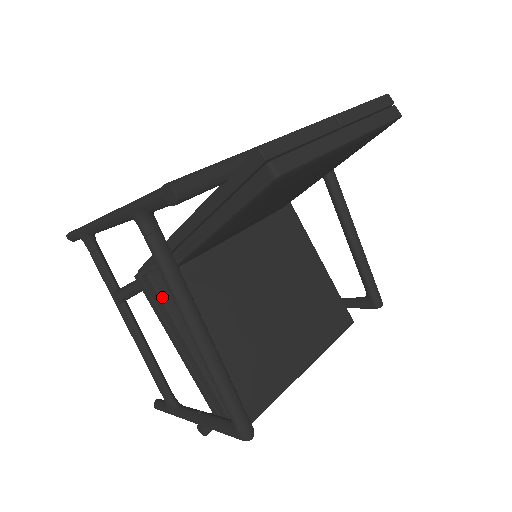
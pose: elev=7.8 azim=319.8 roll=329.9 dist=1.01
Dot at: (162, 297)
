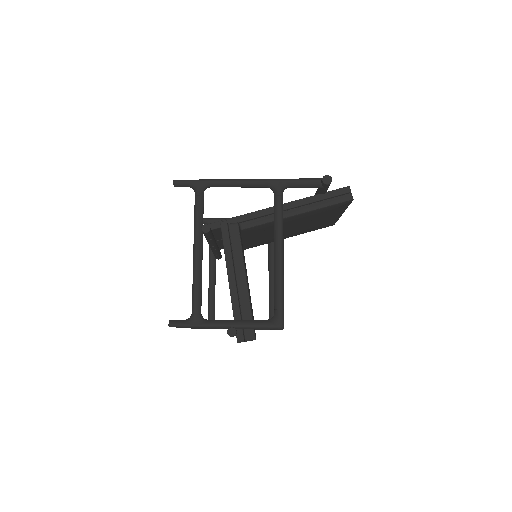
Dot at: occluded
